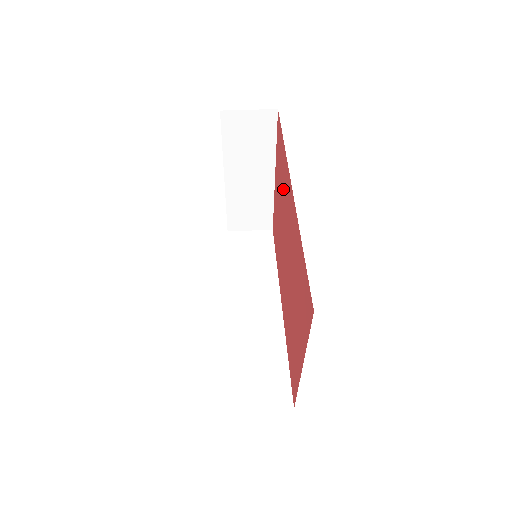
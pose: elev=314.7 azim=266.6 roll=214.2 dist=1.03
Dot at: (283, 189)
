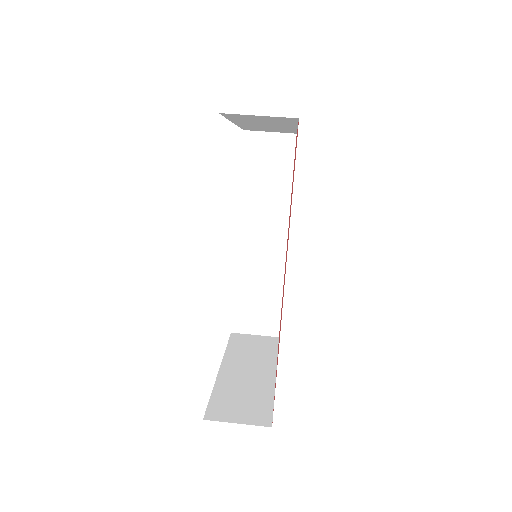
Dot at: occluded
